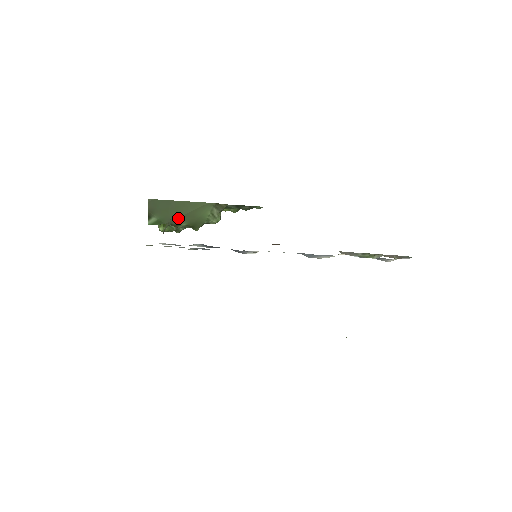
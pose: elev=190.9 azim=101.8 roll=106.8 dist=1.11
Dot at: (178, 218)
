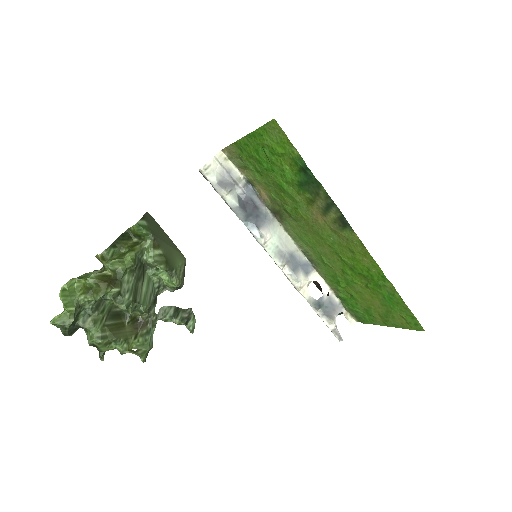
Dot at: (161, 241)
